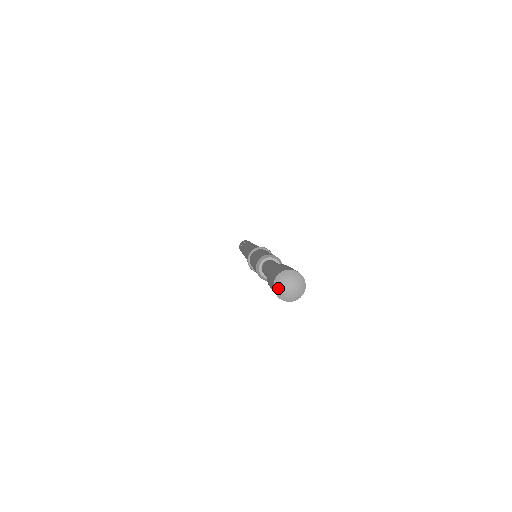
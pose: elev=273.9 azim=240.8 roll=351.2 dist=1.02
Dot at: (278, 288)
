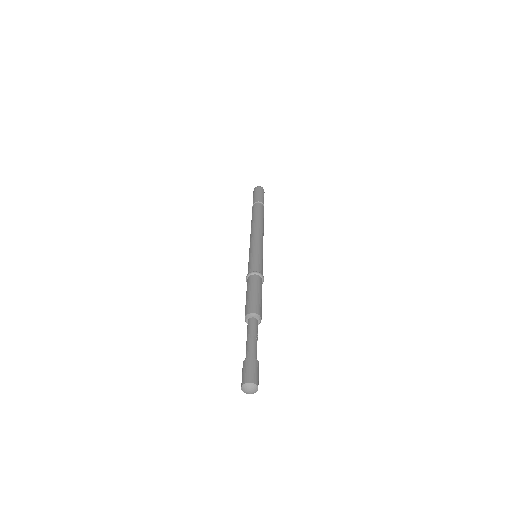
Dot at: (243, 389)
